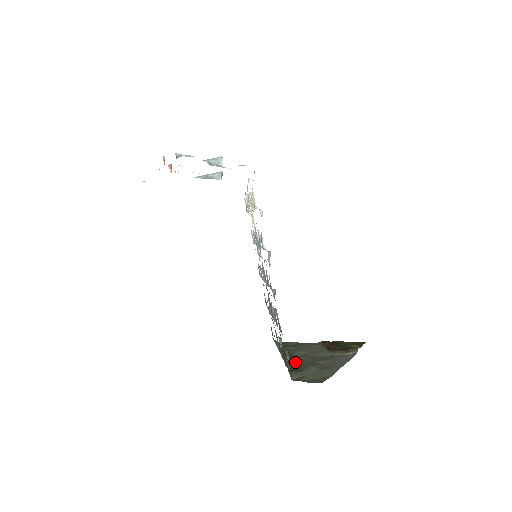
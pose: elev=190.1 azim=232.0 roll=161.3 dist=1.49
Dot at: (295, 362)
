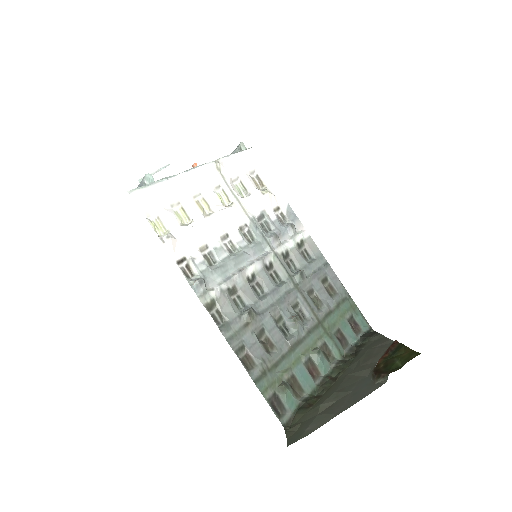
Dot at: (331, 385)
